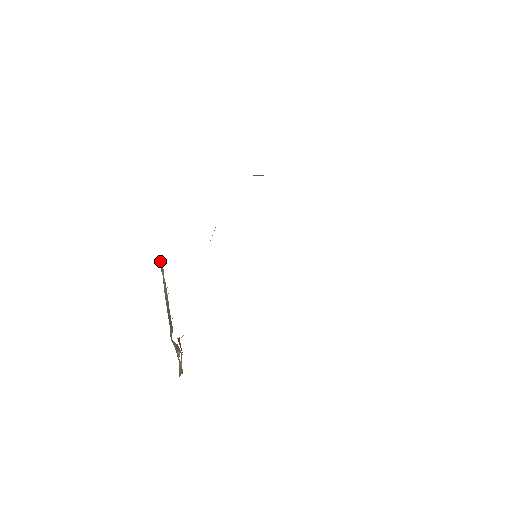
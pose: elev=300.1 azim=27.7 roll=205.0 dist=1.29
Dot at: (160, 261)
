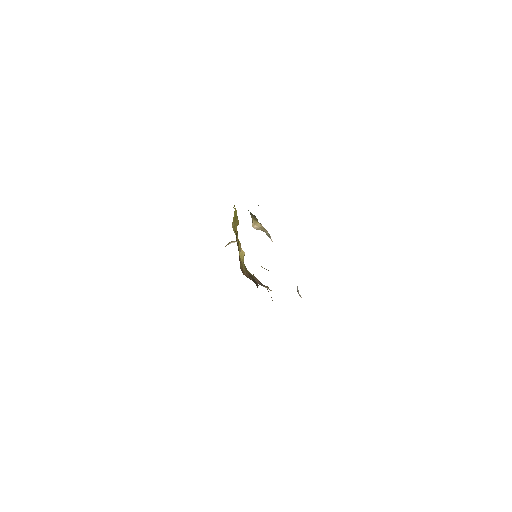
Dot at: occluded
